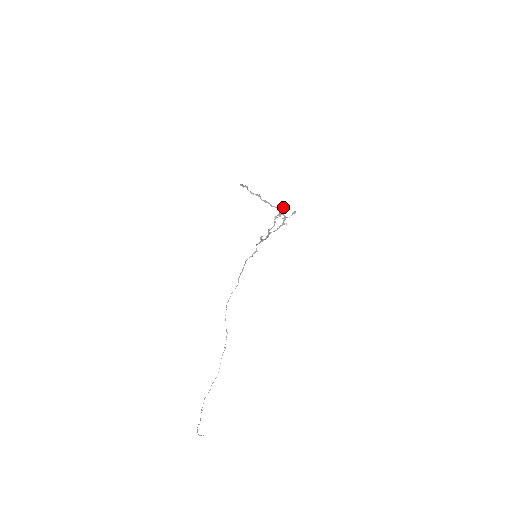
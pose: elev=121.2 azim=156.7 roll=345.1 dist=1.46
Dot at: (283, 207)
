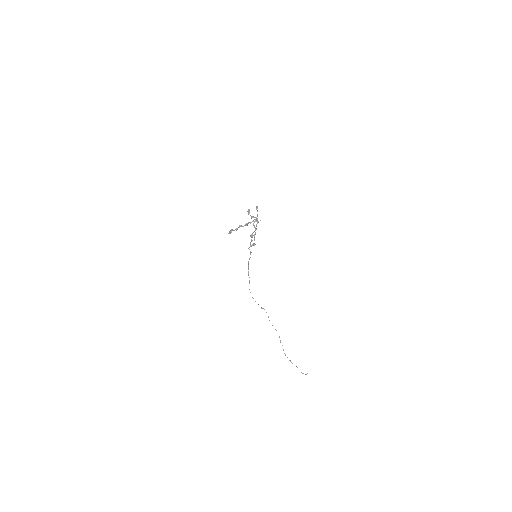
Dot at: occluded
